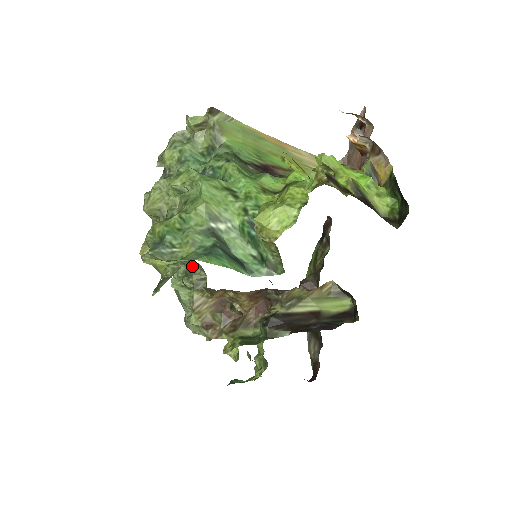
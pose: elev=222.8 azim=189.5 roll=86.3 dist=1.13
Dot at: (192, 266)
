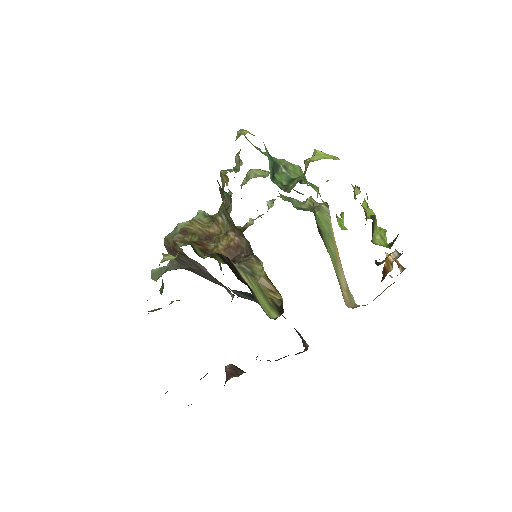
Dot at: occluded
